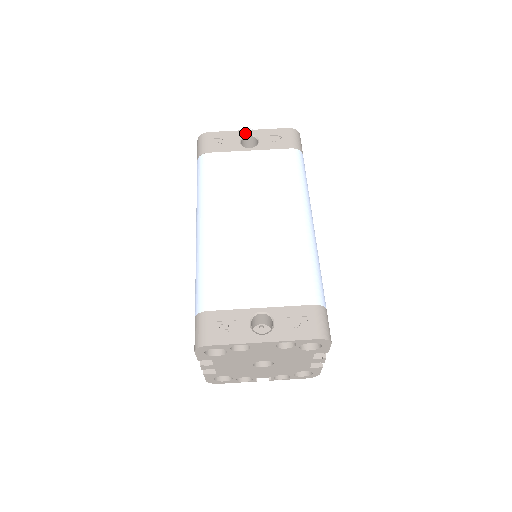
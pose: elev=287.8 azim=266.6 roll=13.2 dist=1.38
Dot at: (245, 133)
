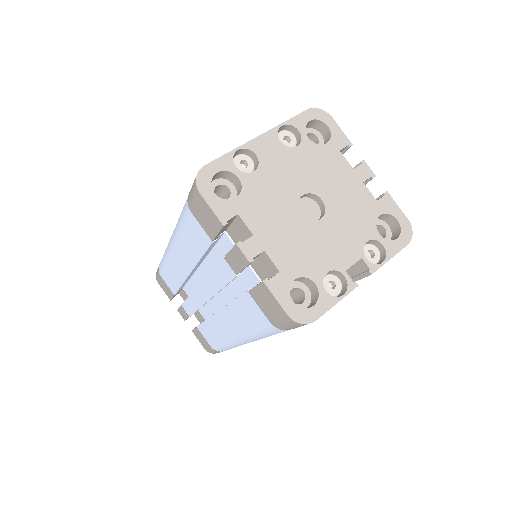
Dot at: occluded
